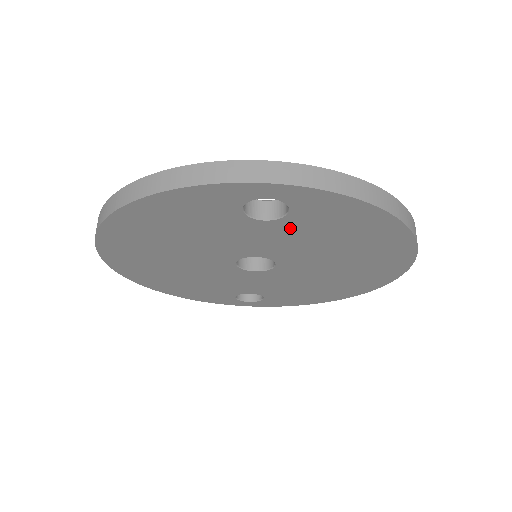
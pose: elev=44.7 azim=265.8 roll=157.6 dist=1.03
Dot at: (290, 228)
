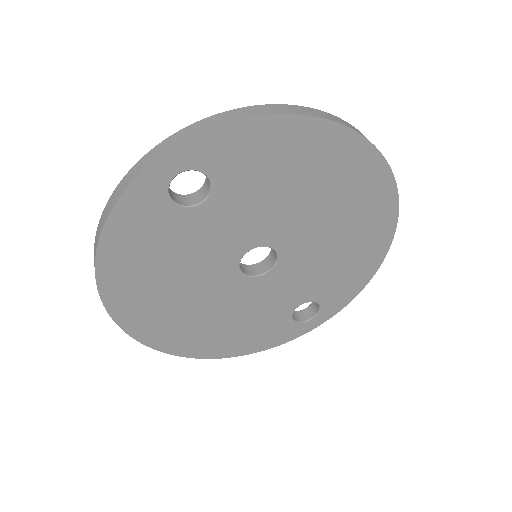
Dot at: (231, 195)
